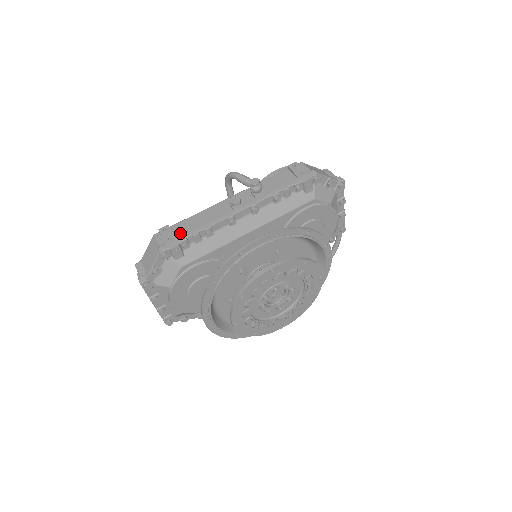
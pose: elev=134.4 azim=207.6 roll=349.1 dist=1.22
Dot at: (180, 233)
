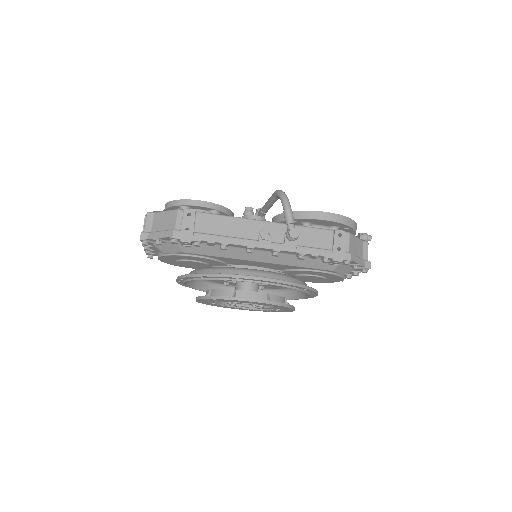
Dot at: (200, 228)
